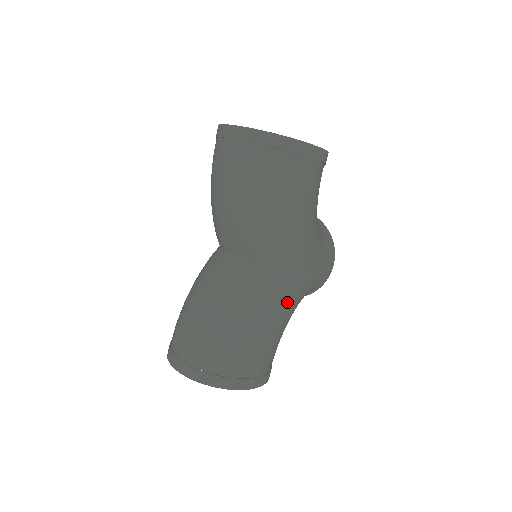
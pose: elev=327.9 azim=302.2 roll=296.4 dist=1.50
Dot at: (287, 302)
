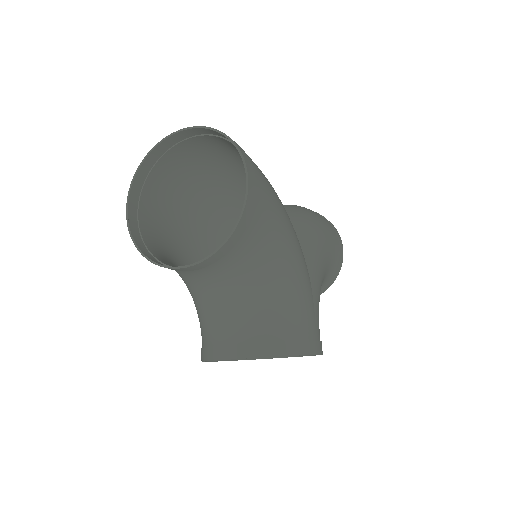
Dot at: (292, 227)
